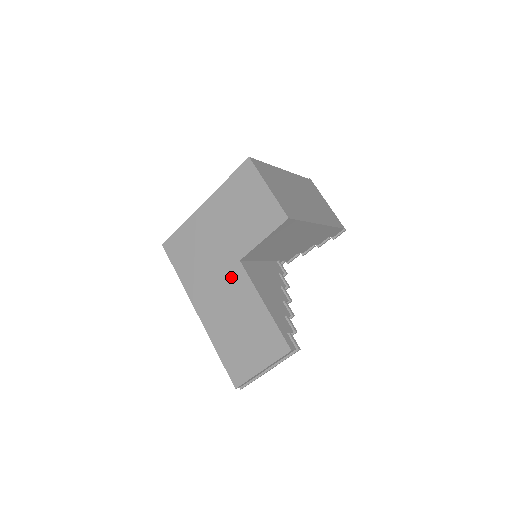
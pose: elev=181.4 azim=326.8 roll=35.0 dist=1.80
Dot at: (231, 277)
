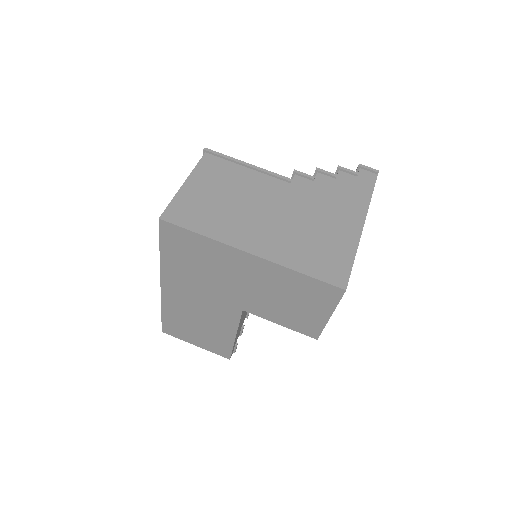
Dot at: (222, 307)
